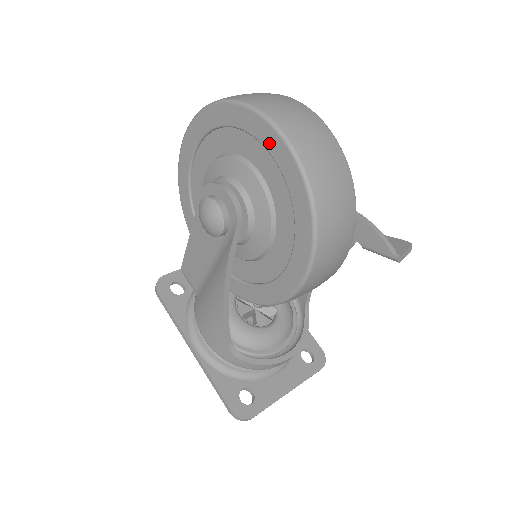
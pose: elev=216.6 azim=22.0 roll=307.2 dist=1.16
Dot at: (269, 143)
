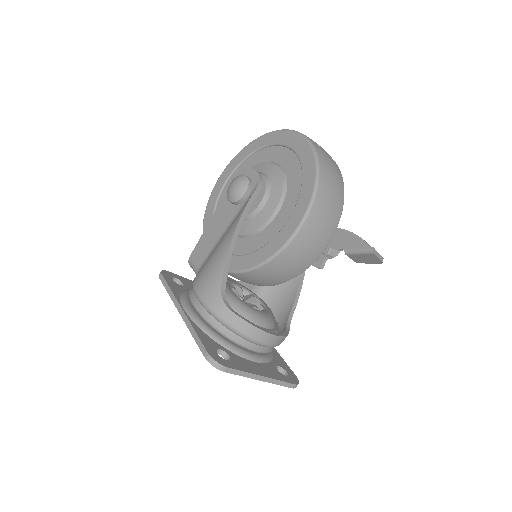
Dot at: (291, 142)
